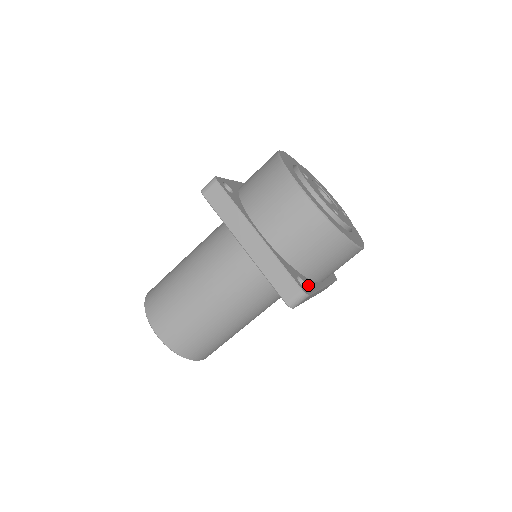
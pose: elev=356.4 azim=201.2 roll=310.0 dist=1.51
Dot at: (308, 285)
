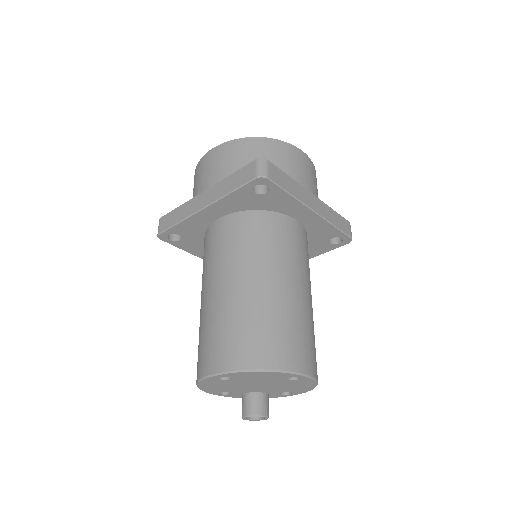
Dot at: occluded
